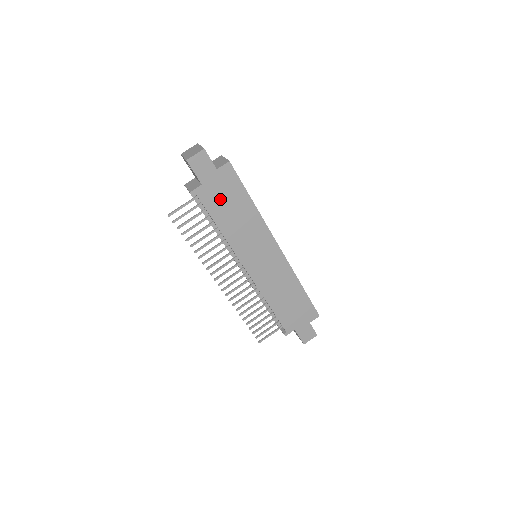
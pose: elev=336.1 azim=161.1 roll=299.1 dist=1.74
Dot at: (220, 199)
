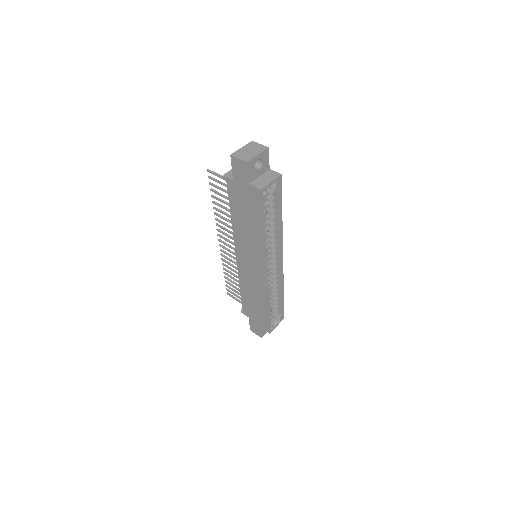
Dot at: (241, 202)
